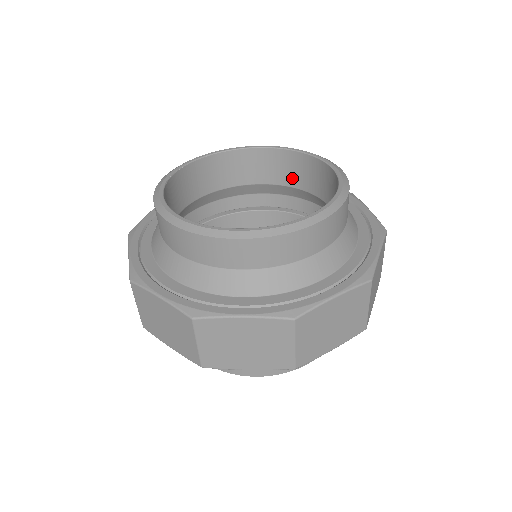
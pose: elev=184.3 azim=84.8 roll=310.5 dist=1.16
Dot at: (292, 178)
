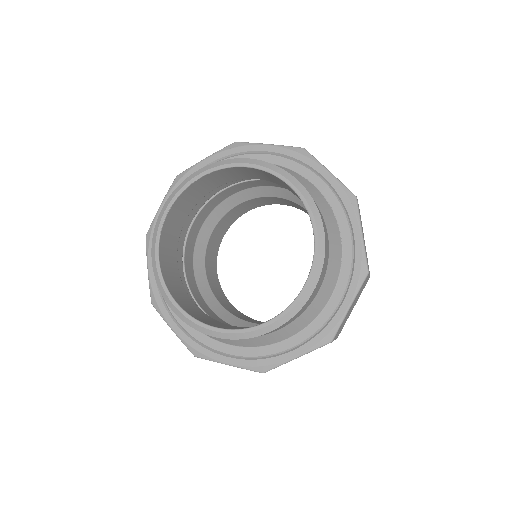
Dot at: (289, 189)
